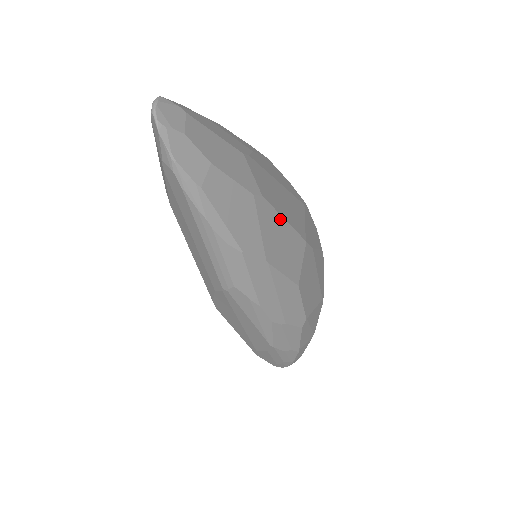
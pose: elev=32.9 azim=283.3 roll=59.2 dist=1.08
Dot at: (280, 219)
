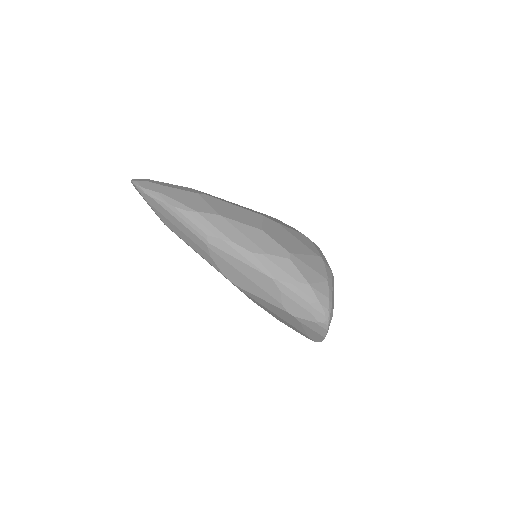
Dot at: (228, 204)
